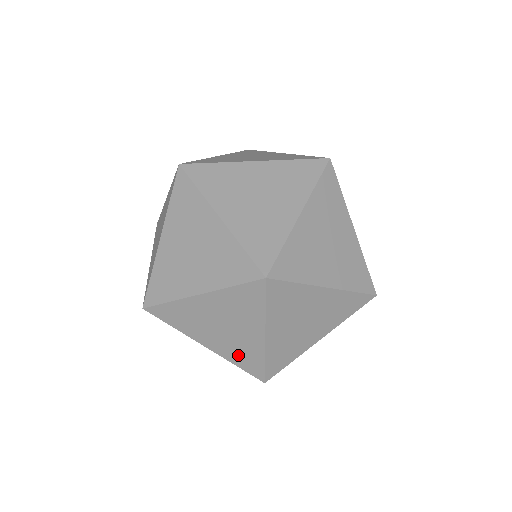
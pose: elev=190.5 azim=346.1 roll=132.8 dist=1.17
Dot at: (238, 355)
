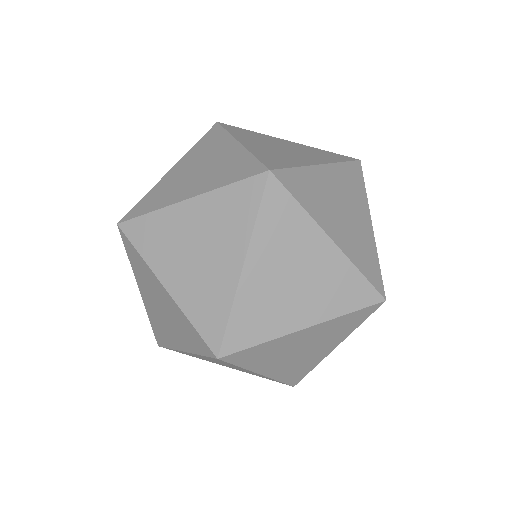
Dot at: (156, 323)
